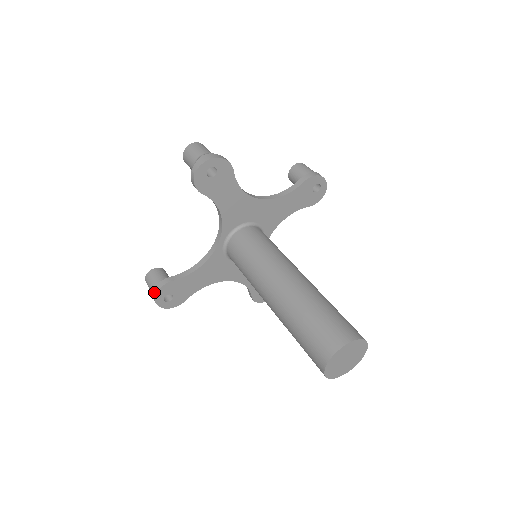
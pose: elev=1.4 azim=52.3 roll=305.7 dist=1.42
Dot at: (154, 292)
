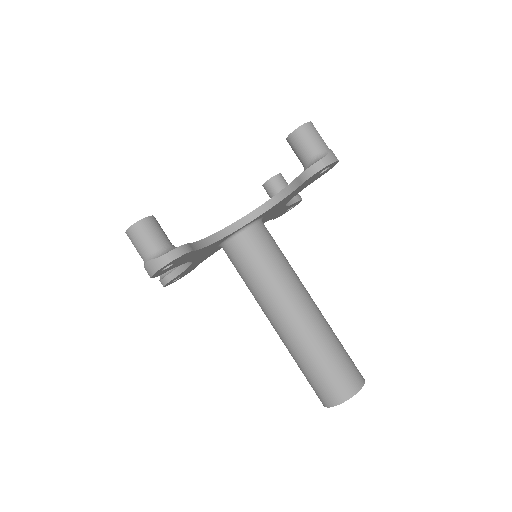
Dot at: (171, 256)
